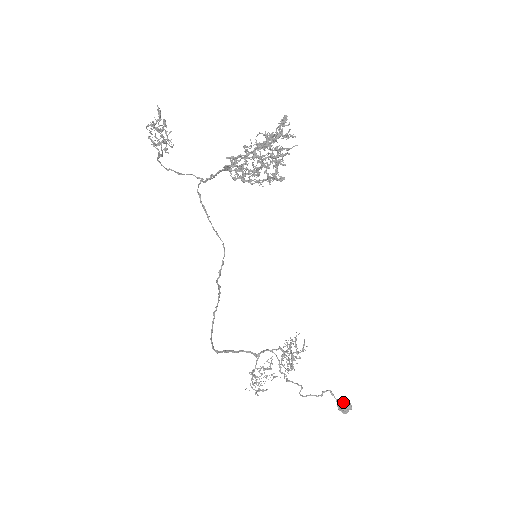
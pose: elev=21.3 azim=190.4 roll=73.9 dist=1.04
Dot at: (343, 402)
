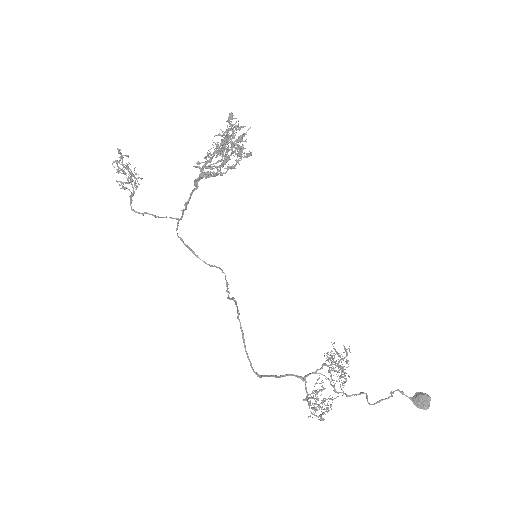
Dot at: (418, 395)
